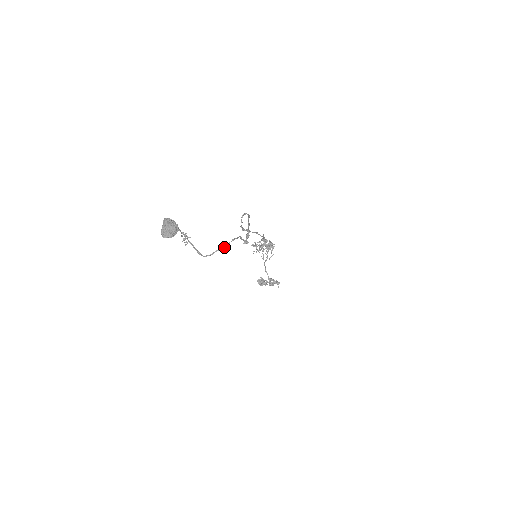
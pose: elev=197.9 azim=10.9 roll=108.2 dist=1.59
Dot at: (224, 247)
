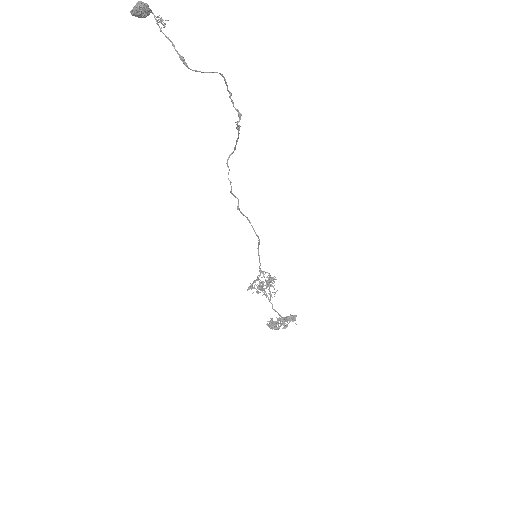
Dot at: (212, 72)
